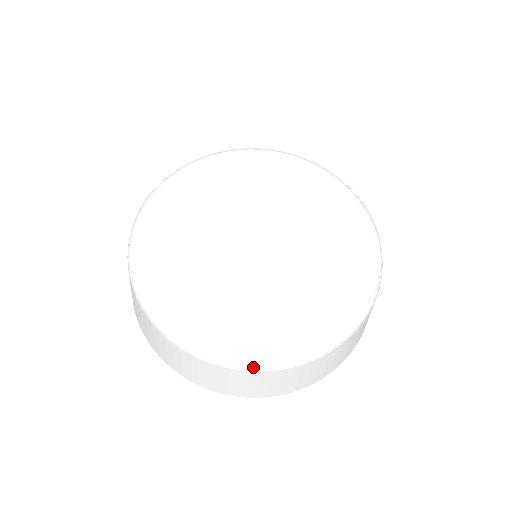
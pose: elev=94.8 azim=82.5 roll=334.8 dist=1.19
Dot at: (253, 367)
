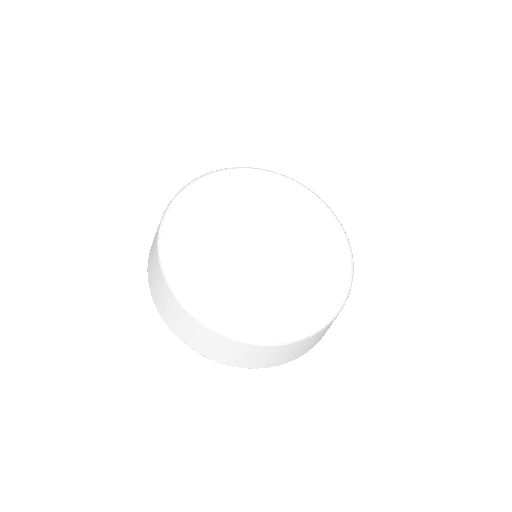
Dot at: (314, 332)
